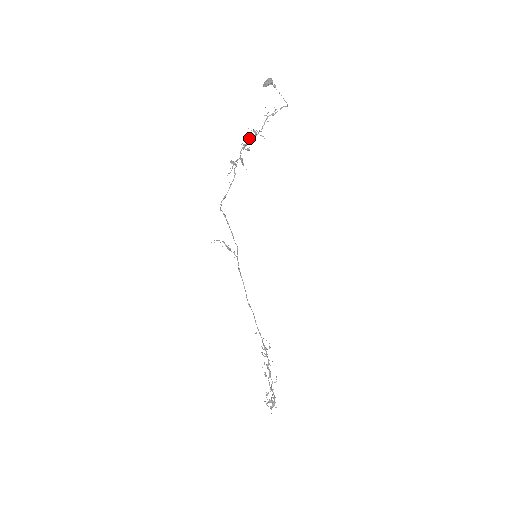
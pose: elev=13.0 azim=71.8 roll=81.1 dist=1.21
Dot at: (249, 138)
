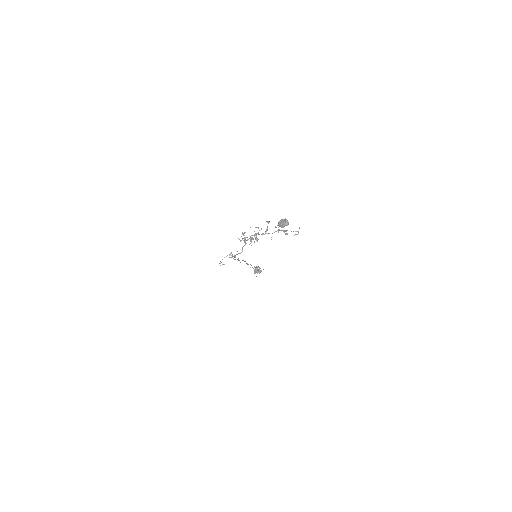
Dot at: occluded
